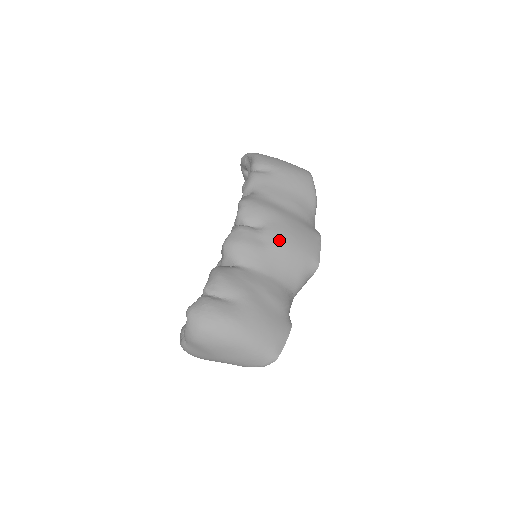
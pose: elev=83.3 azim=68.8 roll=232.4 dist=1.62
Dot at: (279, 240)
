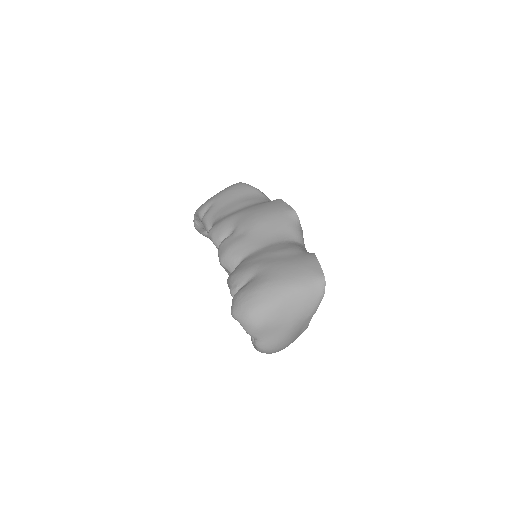
Dot at: (251, 223)
